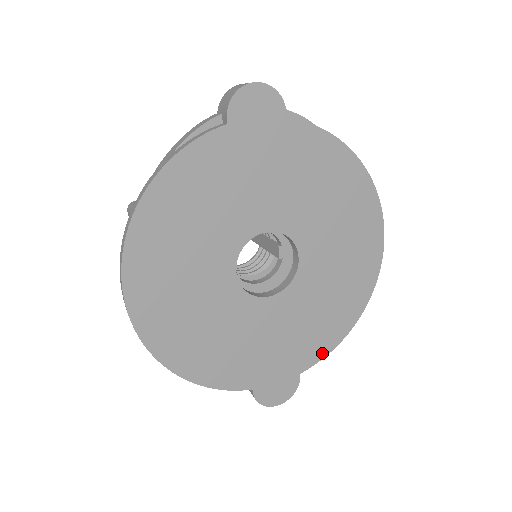
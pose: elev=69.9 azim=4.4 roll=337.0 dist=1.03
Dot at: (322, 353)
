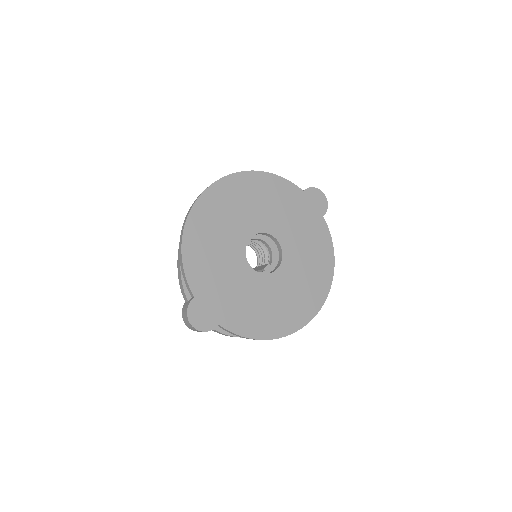
Dot at: (239, 331)
